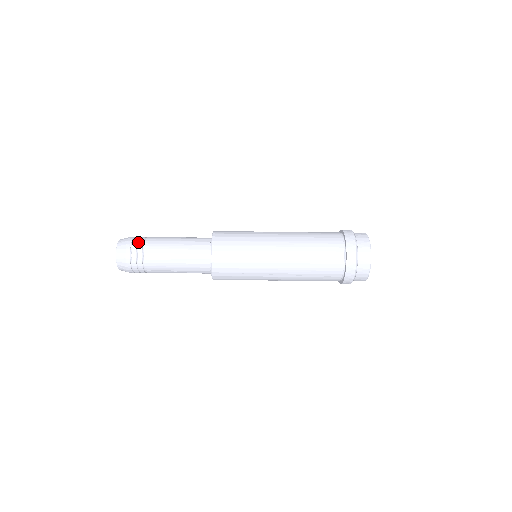
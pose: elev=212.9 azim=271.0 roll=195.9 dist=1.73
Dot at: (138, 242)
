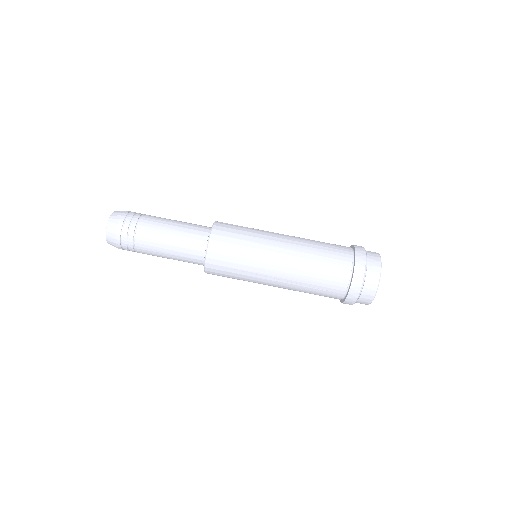
Dot at: occluded
